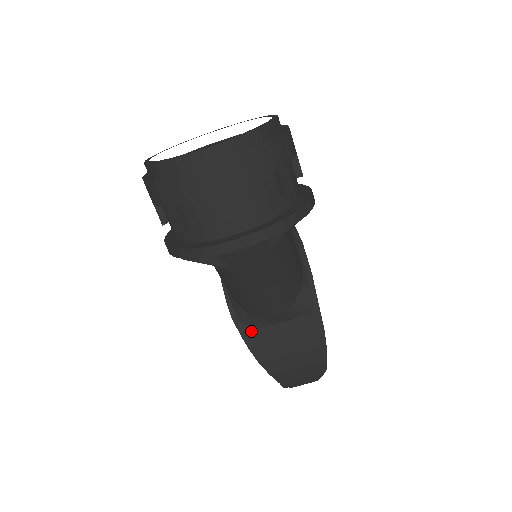
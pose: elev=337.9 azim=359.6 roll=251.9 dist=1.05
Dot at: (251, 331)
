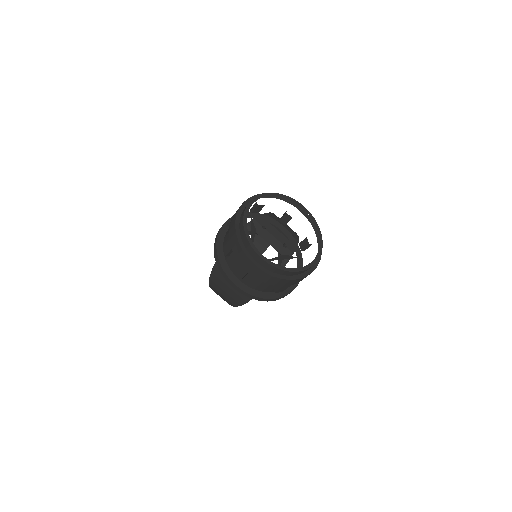
Dot at: occluded
